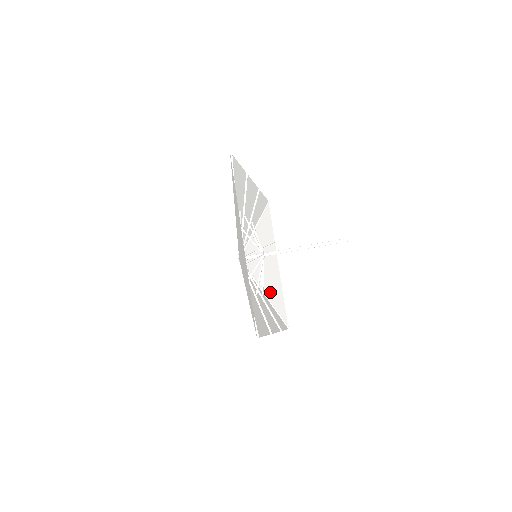
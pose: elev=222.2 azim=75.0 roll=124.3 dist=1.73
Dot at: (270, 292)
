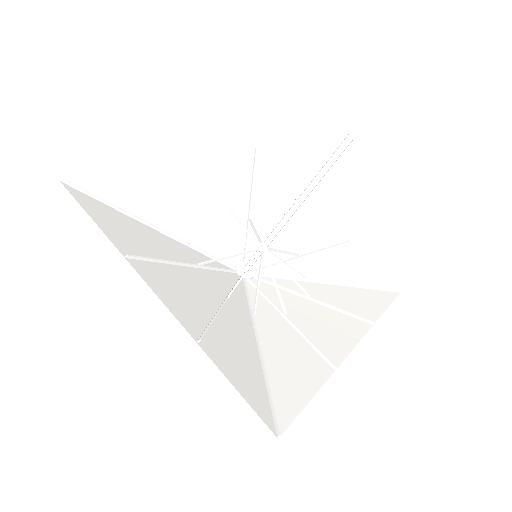
Dot at: (332, 270)
